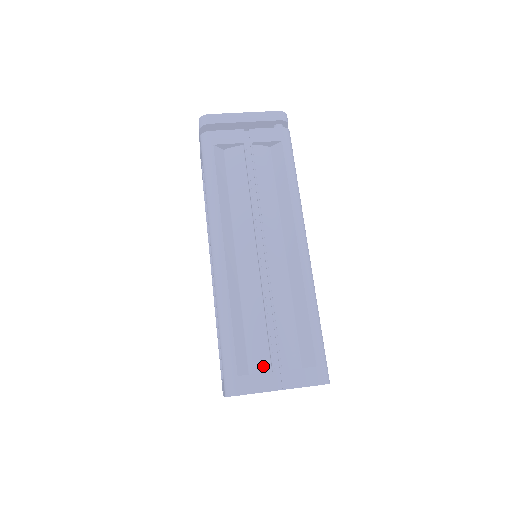
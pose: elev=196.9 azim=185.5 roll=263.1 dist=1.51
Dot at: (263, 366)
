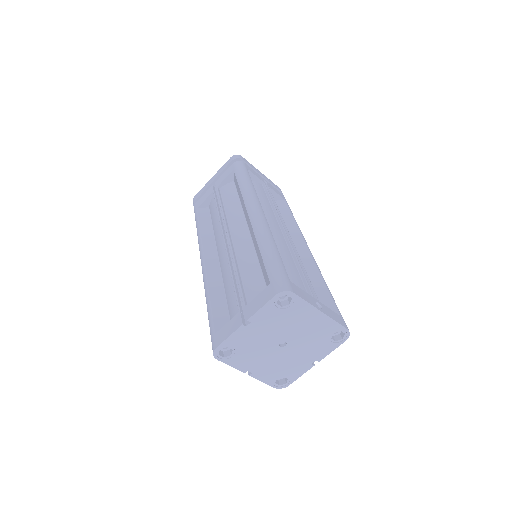
Dot at: occluded
